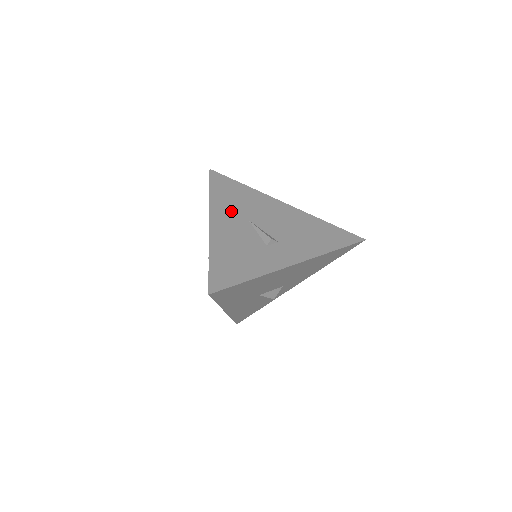
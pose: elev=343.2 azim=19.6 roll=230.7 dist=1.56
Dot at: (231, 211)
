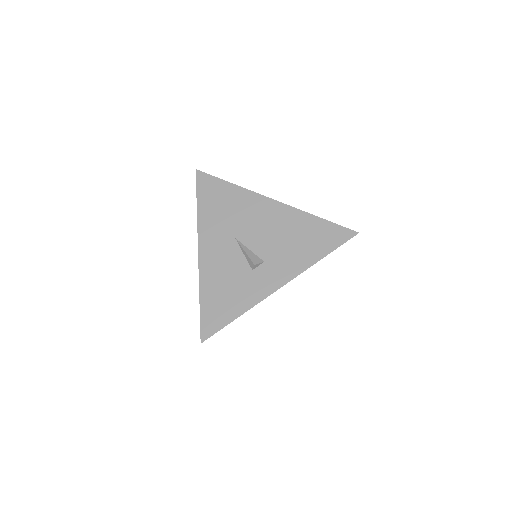
Dot at: (218, 230)
